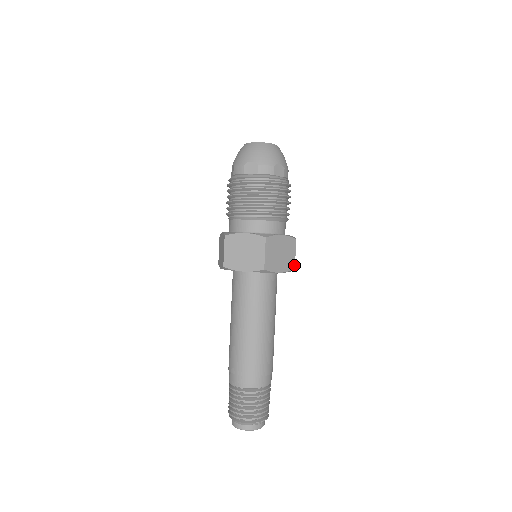
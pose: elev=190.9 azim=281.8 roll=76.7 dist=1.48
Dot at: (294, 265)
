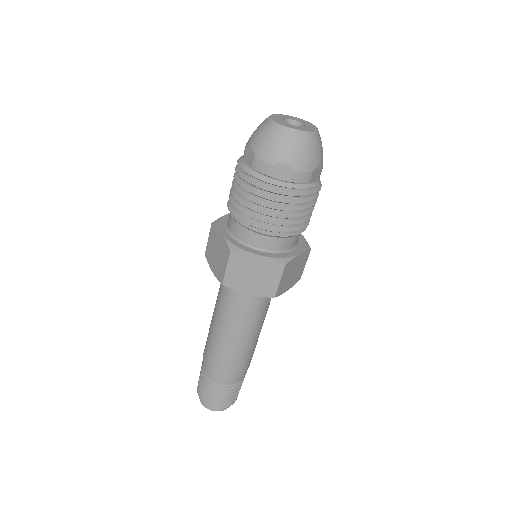
Dot at: (301, 275)
